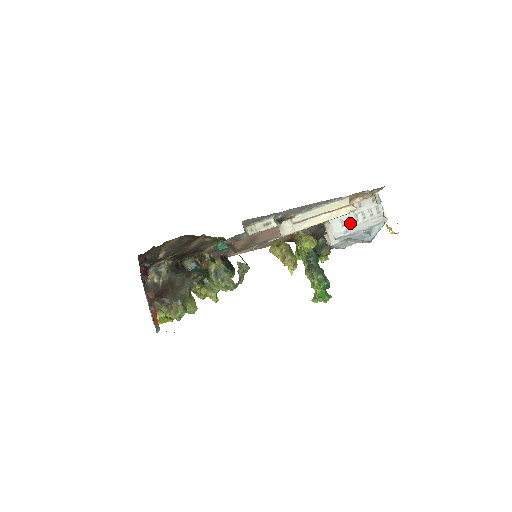
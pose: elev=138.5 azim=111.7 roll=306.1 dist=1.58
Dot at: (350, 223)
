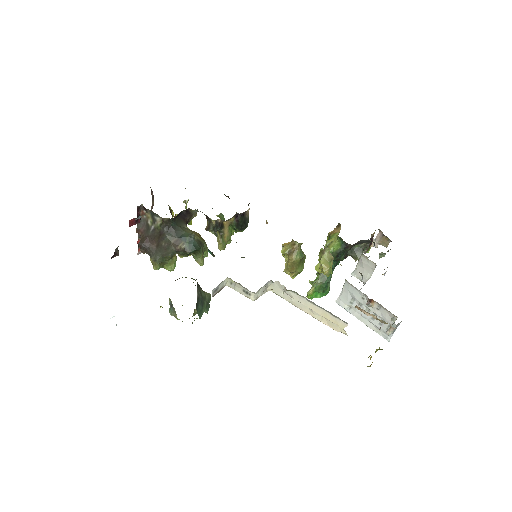
Dot at: occluded
